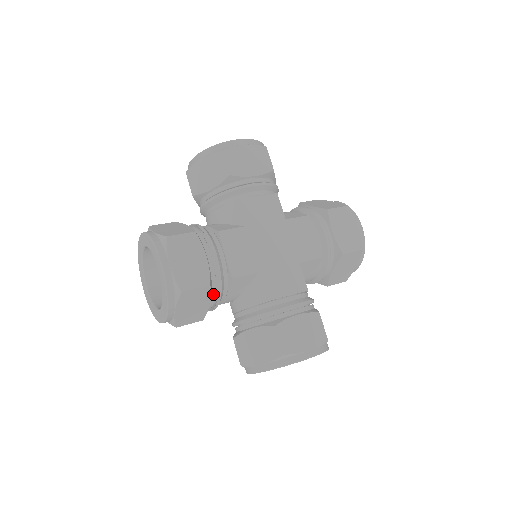
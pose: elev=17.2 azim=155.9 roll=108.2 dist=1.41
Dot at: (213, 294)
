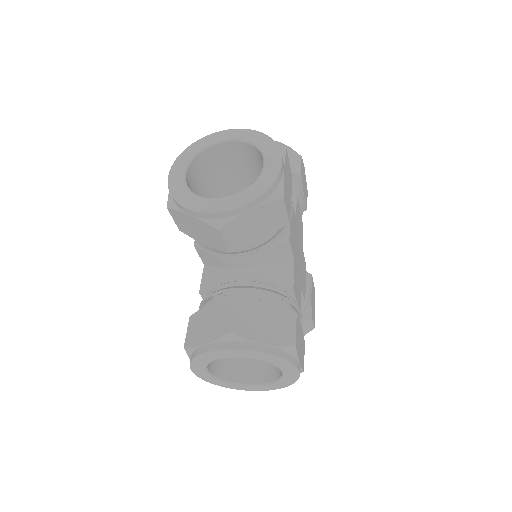
Dot at: occluded
